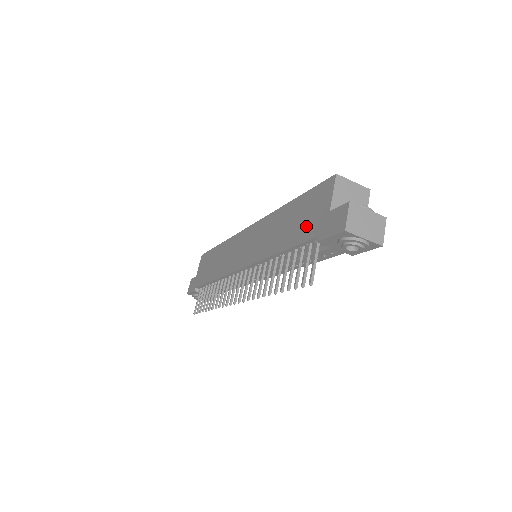
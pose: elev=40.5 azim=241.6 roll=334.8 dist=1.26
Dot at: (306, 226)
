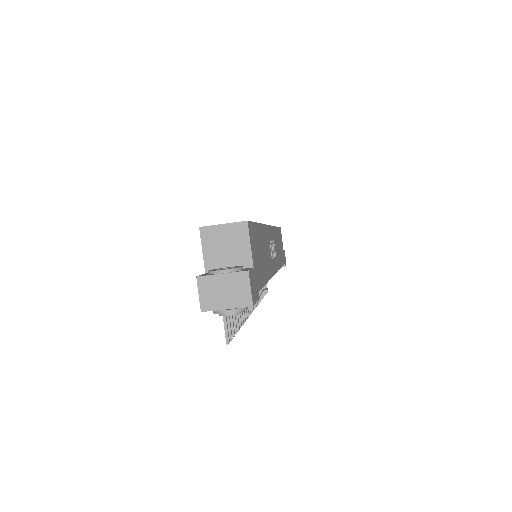
Dot at: occluded
